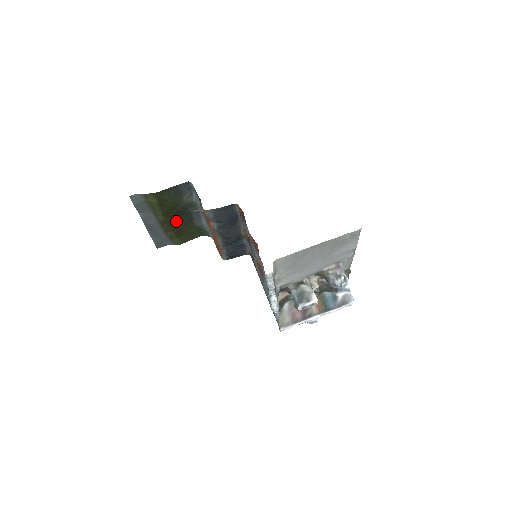
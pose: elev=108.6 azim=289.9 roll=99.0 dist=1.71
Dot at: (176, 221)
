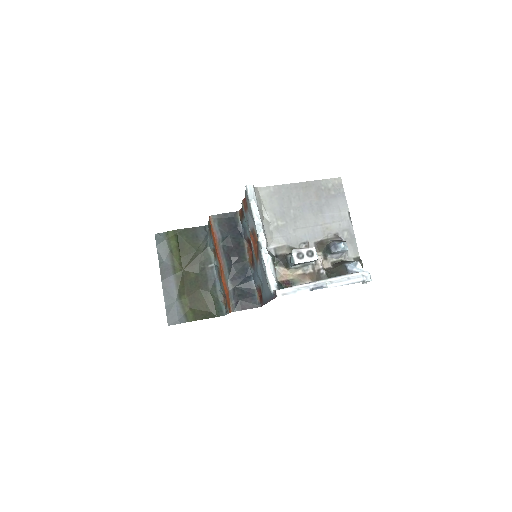
Dot at: (191, 280)
